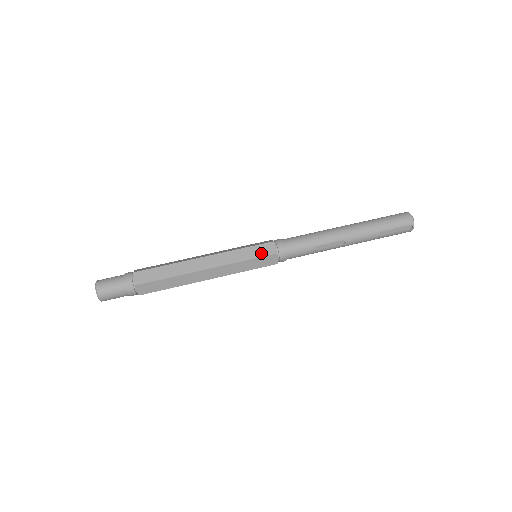
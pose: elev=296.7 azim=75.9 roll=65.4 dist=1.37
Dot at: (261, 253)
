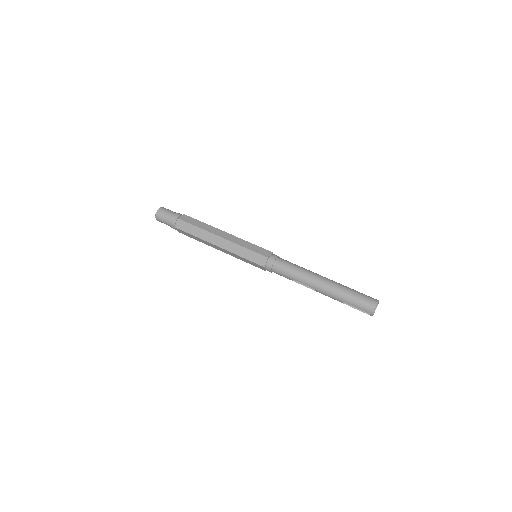
Dot at: (255, 260)
